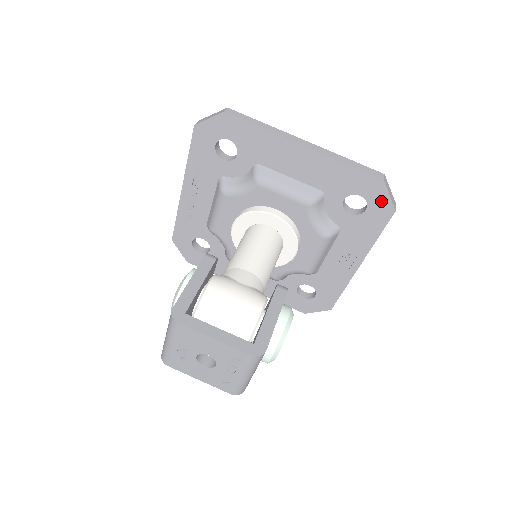
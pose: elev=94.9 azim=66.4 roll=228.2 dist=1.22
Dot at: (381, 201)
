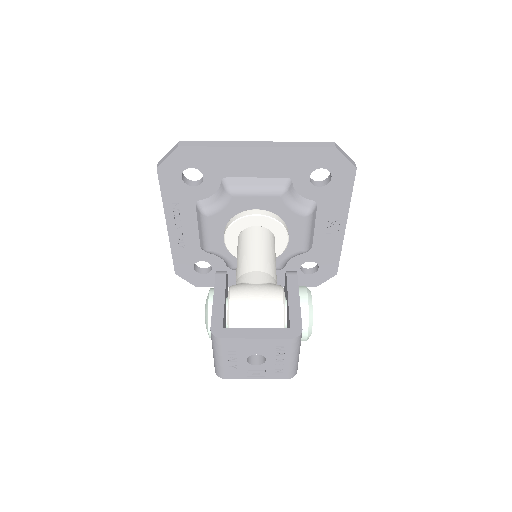
Dot at: (341, 165)
